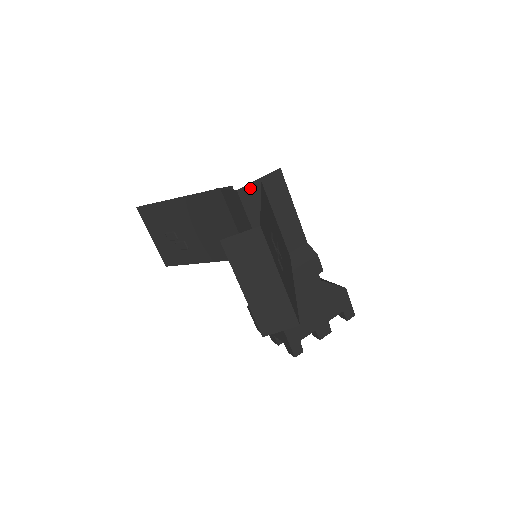
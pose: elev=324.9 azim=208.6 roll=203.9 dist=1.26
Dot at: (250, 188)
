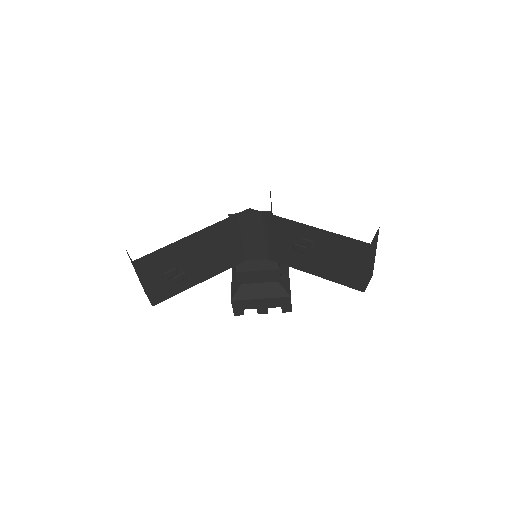
Dot at: occluded
